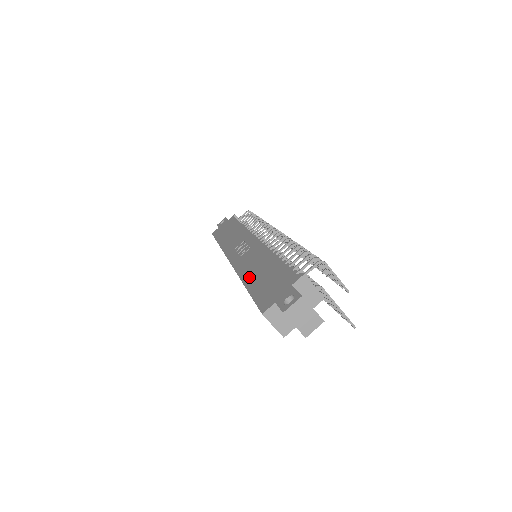
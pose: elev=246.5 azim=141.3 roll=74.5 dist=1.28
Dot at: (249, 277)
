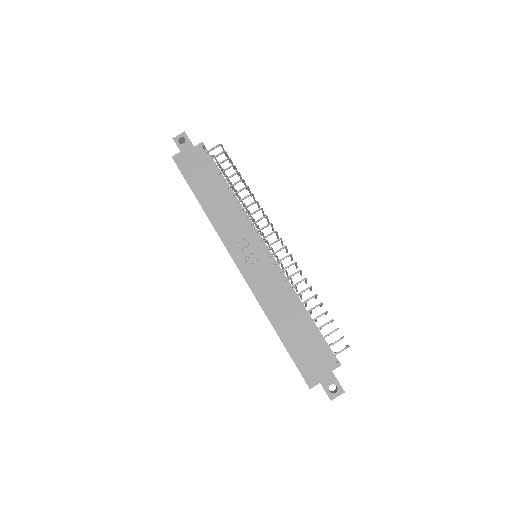
Dot at: (279, 323)
